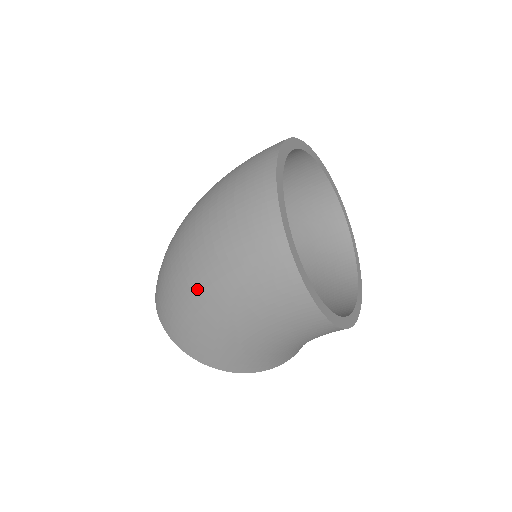
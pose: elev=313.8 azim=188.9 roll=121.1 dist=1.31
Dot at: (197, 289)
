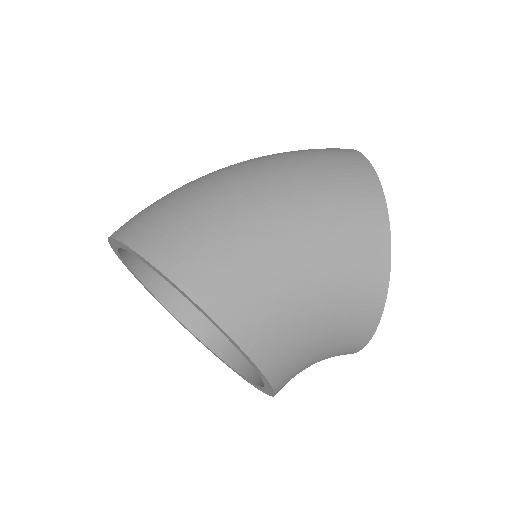
Dot at: (241, 180)
